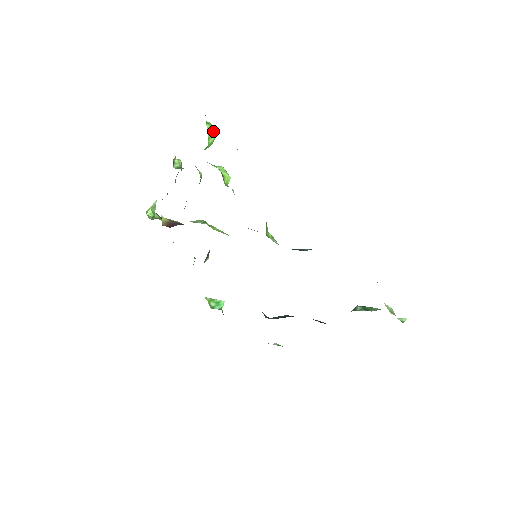
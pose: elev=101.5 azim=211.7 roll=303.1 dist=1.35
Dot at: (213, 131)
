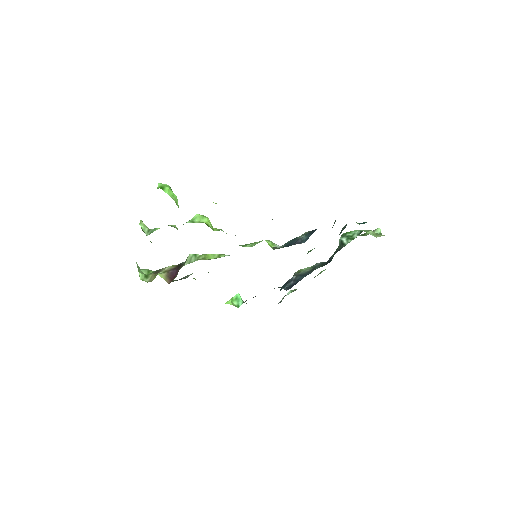
Dot at: (171, 192)
